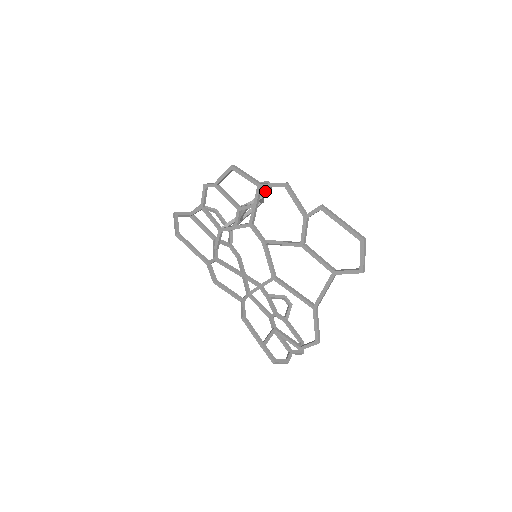
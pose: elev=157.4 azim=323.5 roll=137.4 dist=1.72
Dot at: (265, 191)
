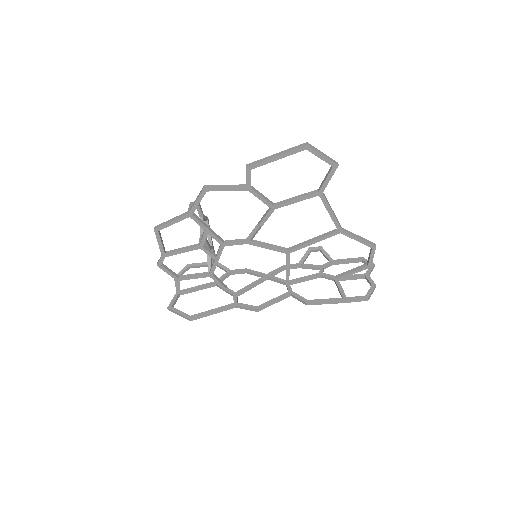
Dot at: (198, 210)
